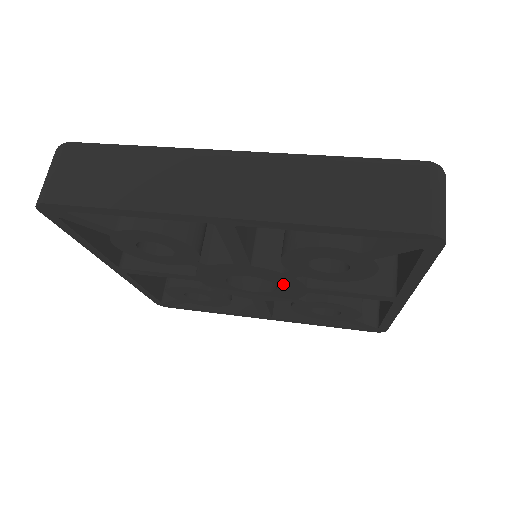
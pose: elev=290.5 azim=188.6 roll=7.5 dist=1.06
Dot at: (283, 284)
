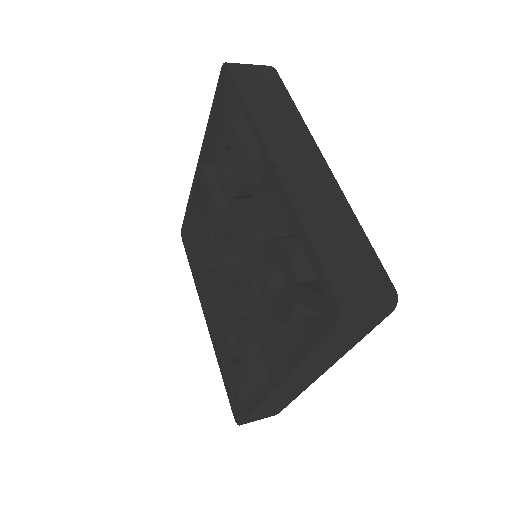
Dot at: (236, 233)
